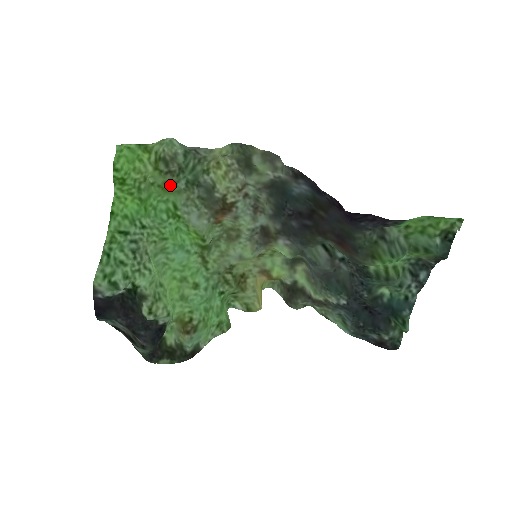
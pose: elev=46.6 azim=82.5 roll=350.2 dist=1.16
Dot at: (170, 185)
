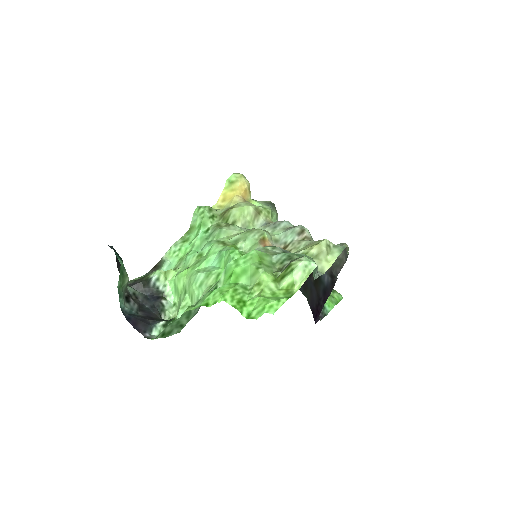
Dot at: (268, 263)
